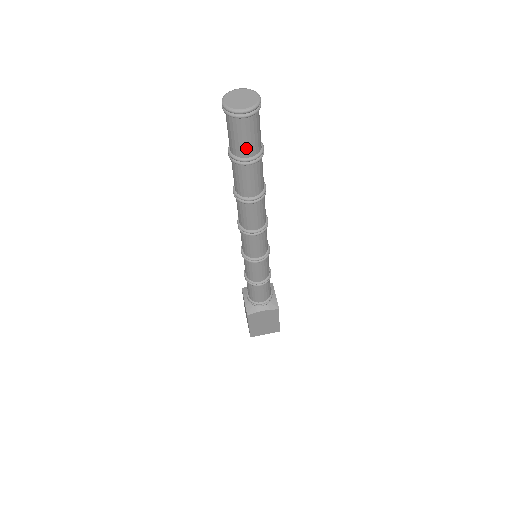
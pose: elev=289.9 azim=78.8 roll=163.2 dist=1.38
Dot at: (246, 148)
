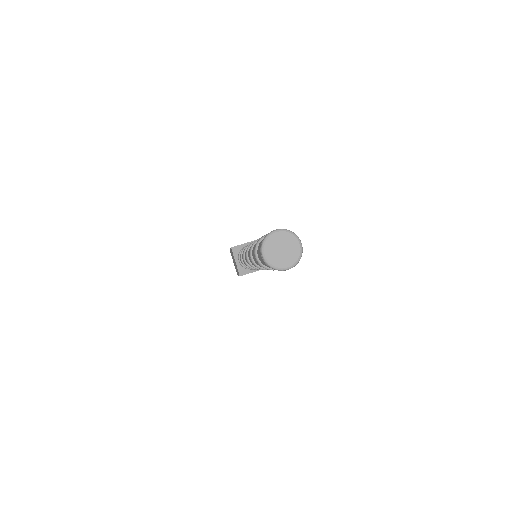
Dot at: occluded
